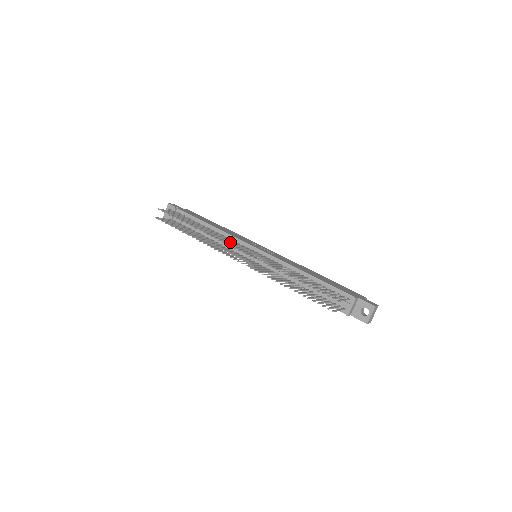
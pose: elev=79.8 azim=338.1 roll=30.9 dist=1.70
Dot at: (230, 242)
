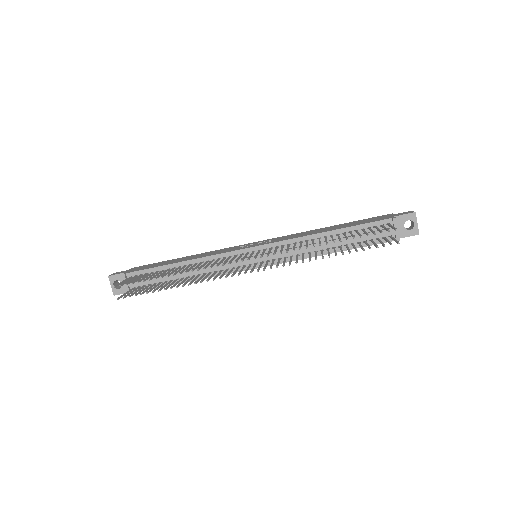
Dot at: (226, 260)
